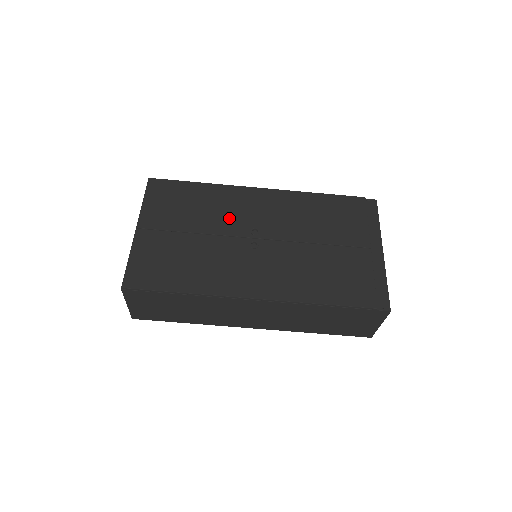
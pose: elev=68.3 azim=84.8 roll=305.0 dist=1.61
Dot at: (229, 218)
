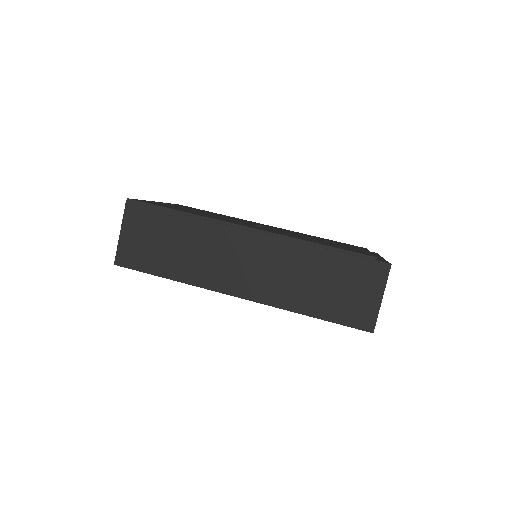
Dot at: (239, 220)
